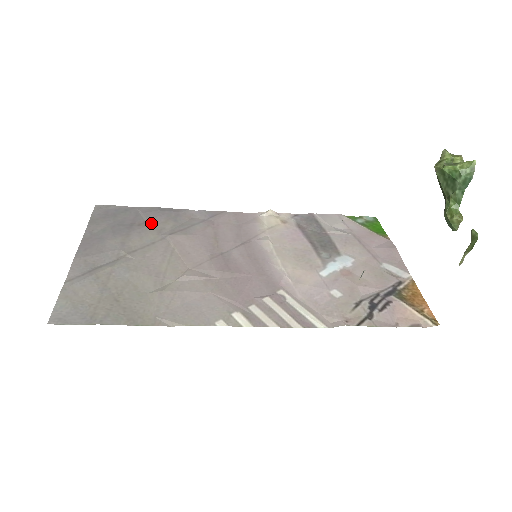
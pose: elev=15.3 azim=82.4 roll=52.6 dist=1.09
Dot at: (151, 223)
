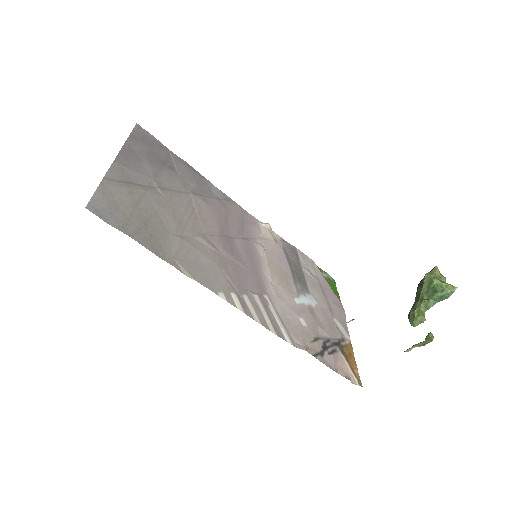
Dot at: (179, 172)
